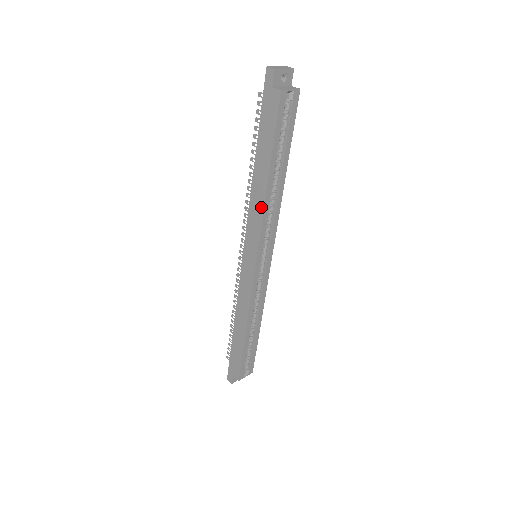
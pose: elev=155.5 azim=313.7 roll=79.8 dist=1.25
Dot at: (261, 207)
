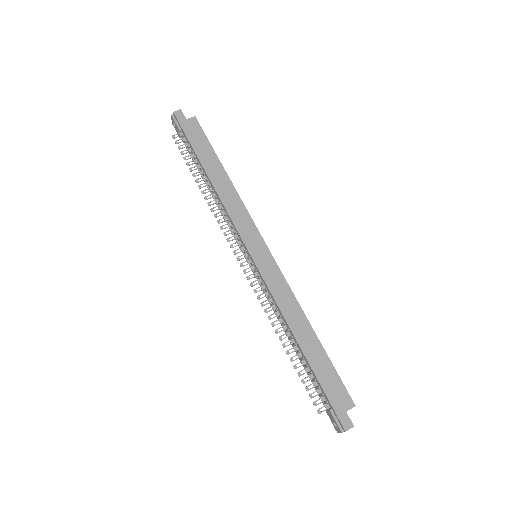
Dot at: (236, 197)
